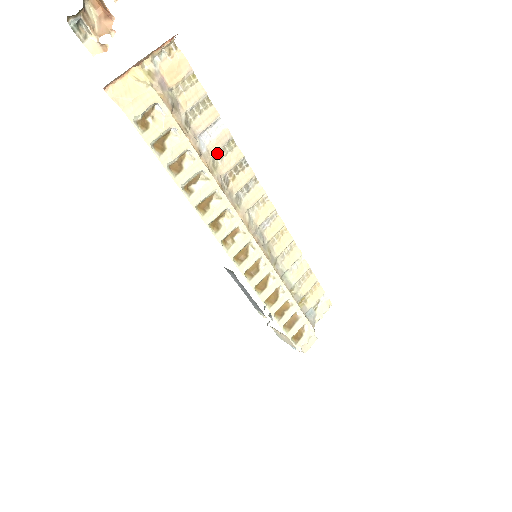
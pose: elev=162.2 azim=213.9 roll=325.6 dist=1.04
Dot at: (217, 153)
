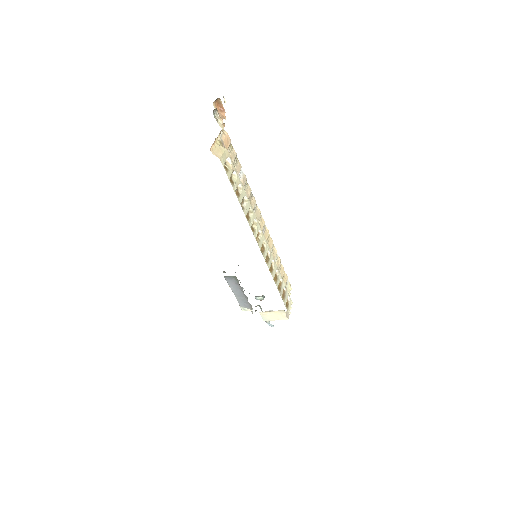
Dot at: occluded
